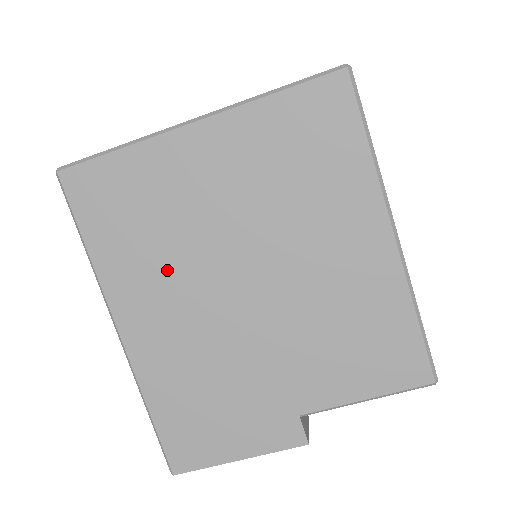
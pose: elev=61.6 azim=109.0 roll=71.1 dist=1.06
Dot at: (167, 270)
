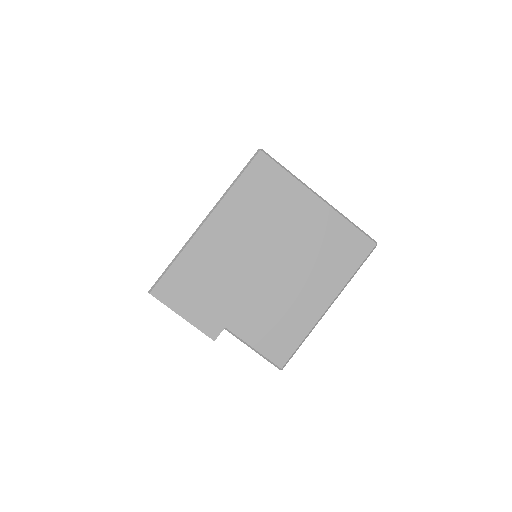
Dot at: (250, 226)
